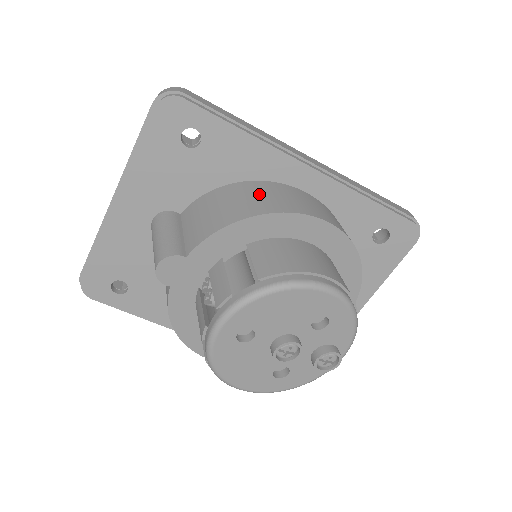
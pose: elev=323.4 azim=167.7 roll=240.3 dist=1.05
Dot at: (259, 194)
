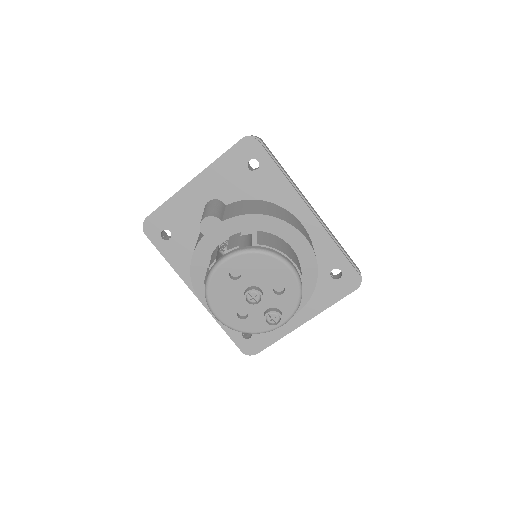
Dot at: (276, 210)
